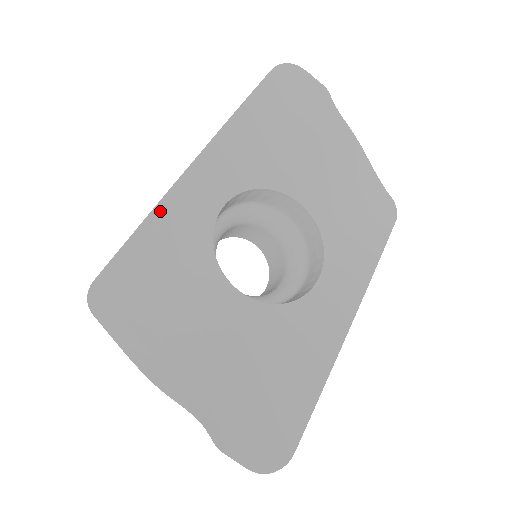
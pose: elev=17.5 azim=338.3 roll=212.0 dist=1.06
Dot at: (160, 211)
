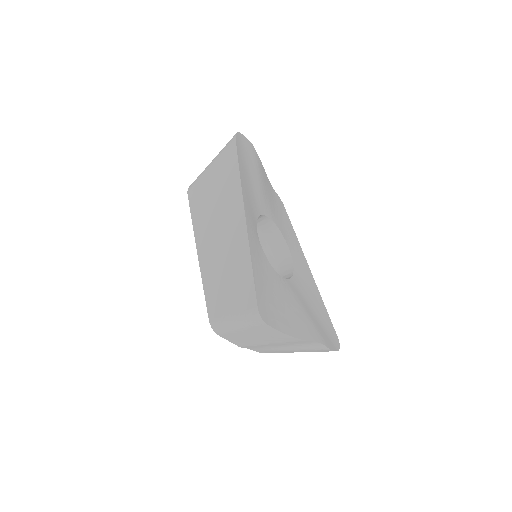
Dot at: (252, 253)
